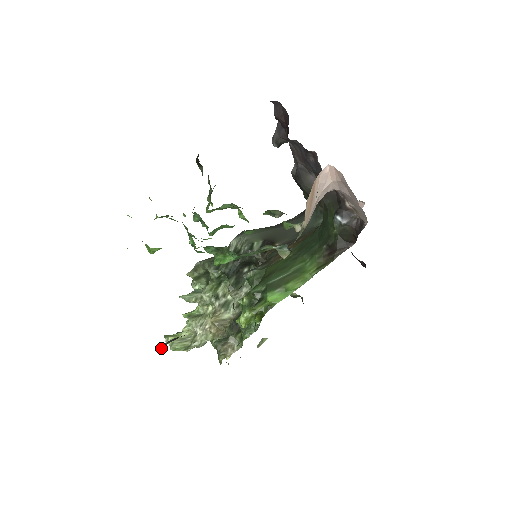
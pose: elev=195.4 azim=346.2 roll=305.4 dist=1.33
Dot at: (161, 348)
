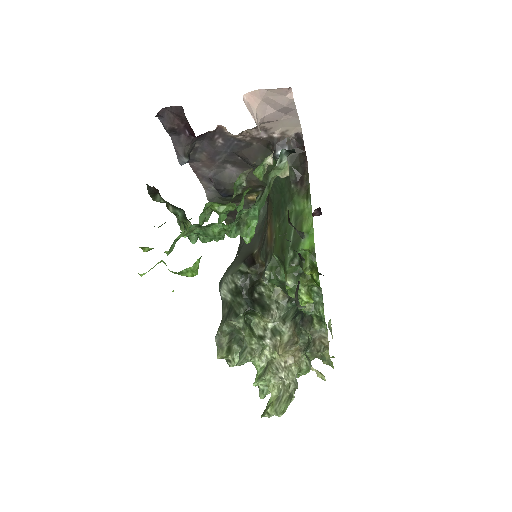
Dot at: (298, 303)
